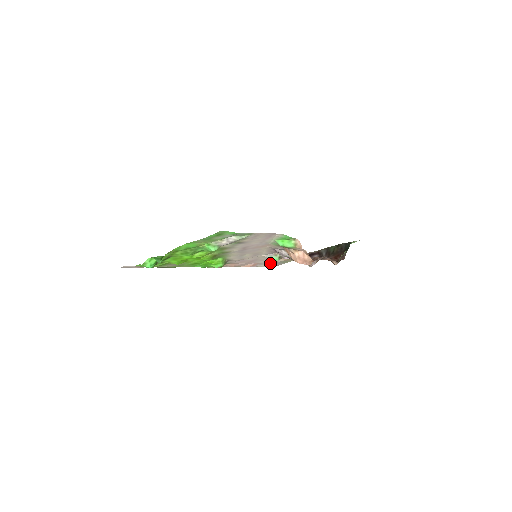
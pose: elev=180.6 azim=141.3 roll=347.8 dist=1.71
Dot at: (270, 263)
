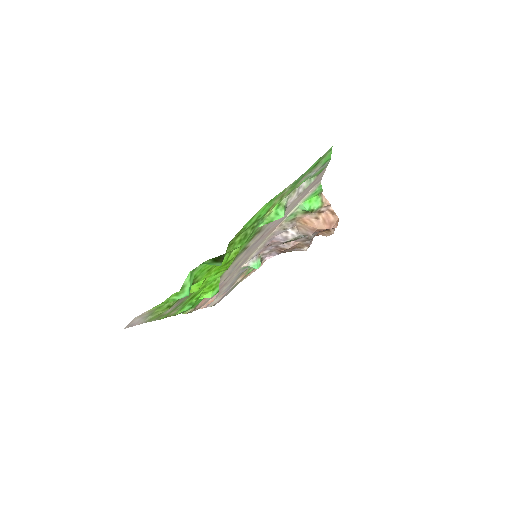
Dot at: (224, 292)
